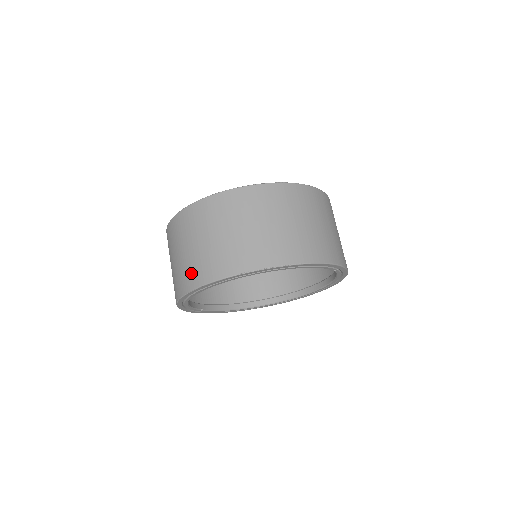
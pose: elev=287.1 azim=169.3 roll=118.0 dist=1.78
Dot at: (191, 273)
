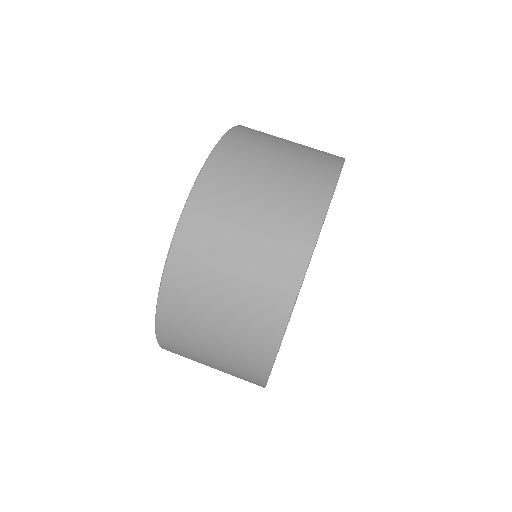
Dot at: occluded
